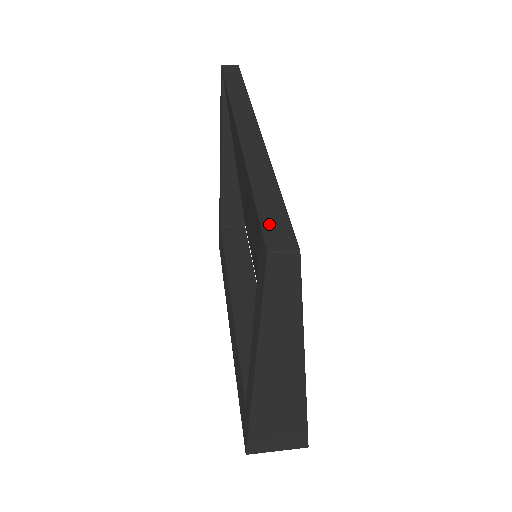
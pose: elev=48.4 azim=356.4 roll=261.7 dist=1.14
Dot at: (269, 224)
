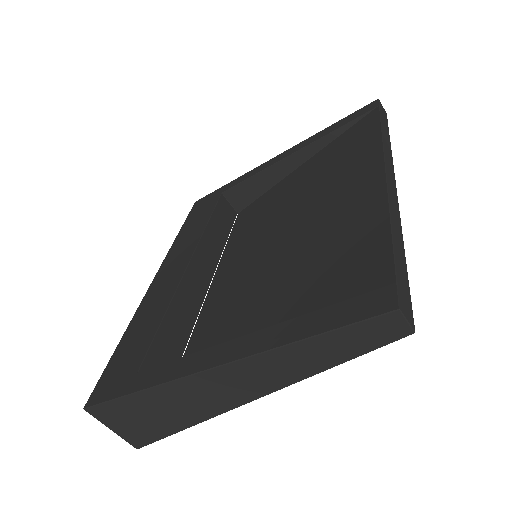
Dot at: (401, 282)
